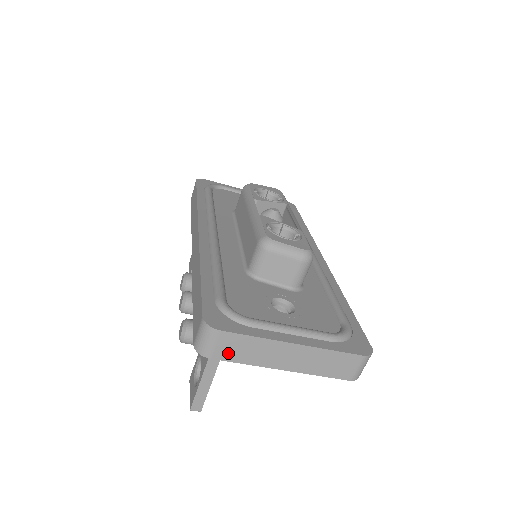
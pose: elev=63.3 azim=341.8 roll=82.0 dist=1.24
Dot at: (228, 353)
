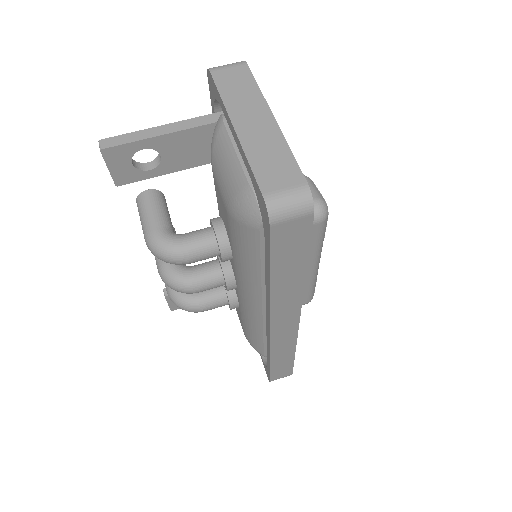
Dot at: (225, 79)
